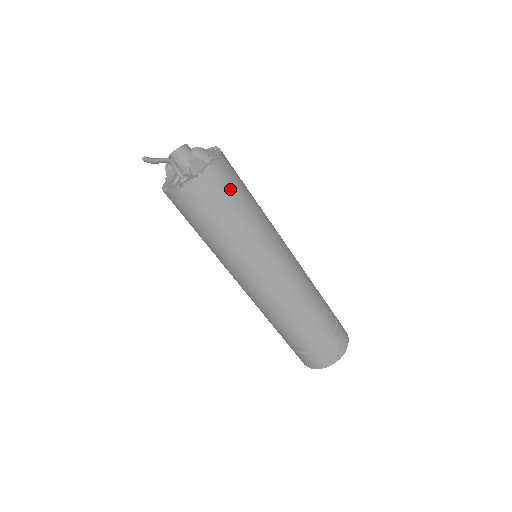
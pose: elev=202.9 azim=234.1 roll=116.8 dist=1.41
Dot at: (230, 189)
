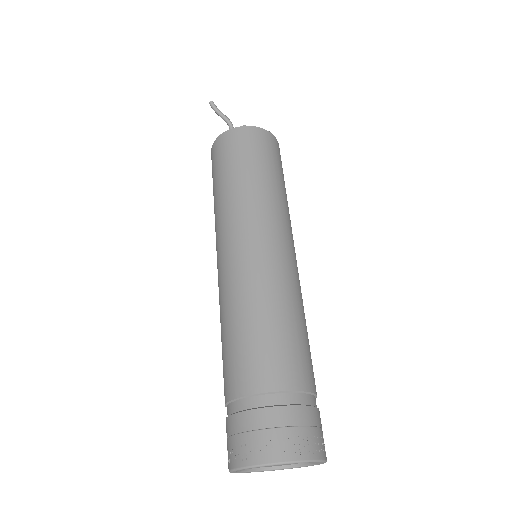
Dot at: (263, 152)
